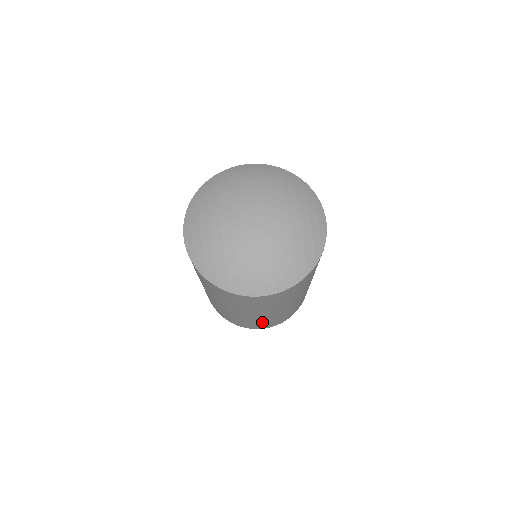
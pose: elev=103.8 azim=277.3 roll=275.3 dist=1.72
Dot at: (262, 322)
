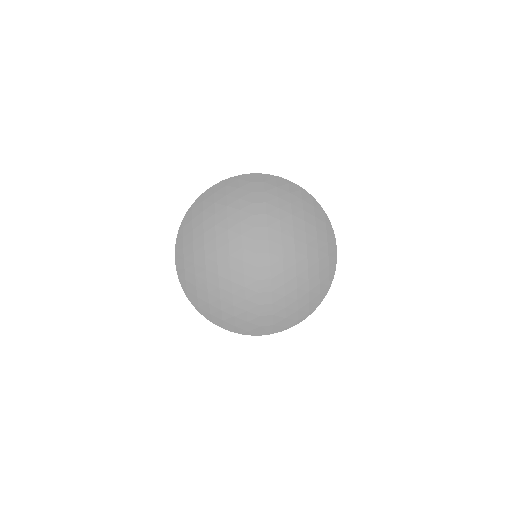
Dot at: occluded
